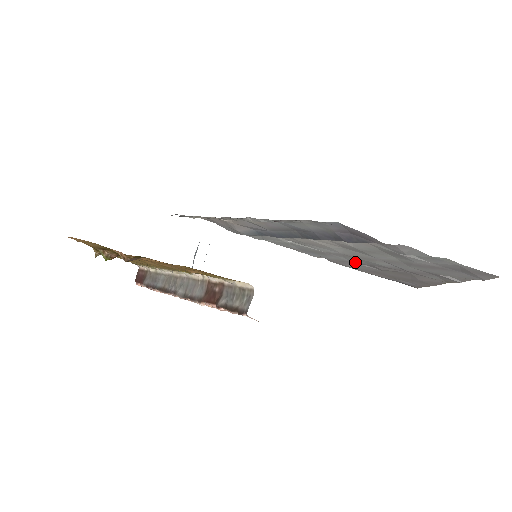
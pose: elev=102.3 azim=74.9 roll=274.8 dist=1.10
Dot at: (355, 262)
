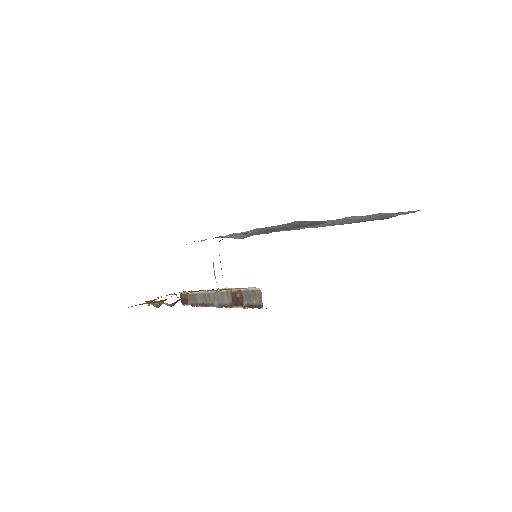
Dot at: (330, 224)
